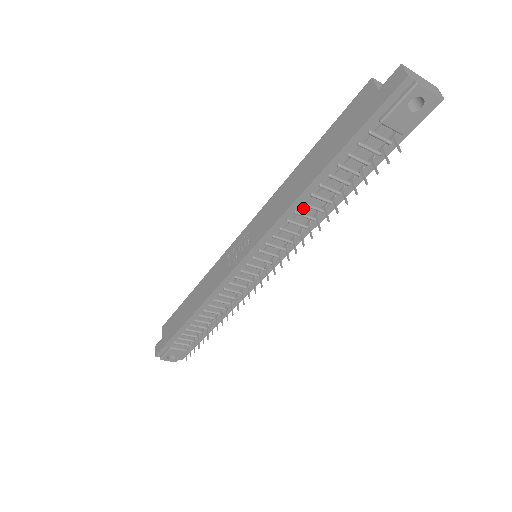
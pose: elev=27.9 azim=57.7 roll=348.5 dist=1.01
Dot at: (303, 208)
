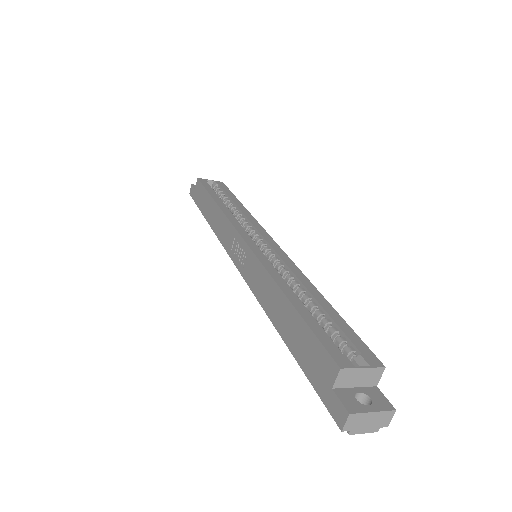
Dot at: occluded
